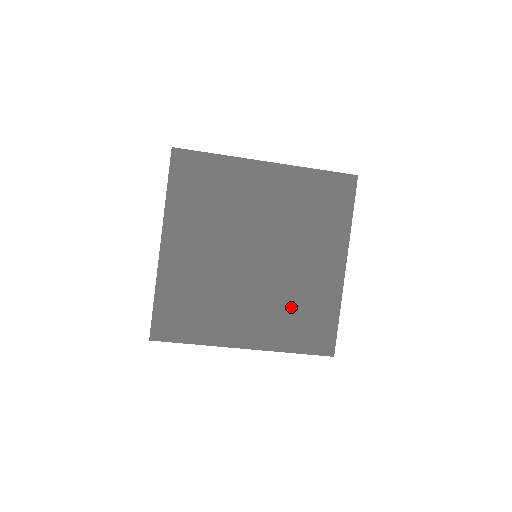
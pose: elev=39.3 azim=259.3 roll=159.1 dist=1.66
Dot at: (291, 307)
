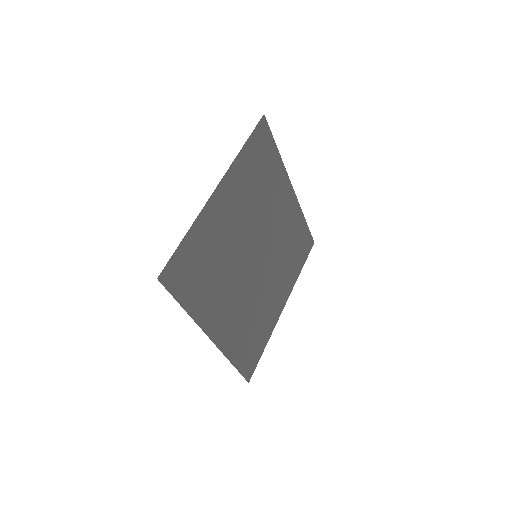
Dot at: (250, 319)
